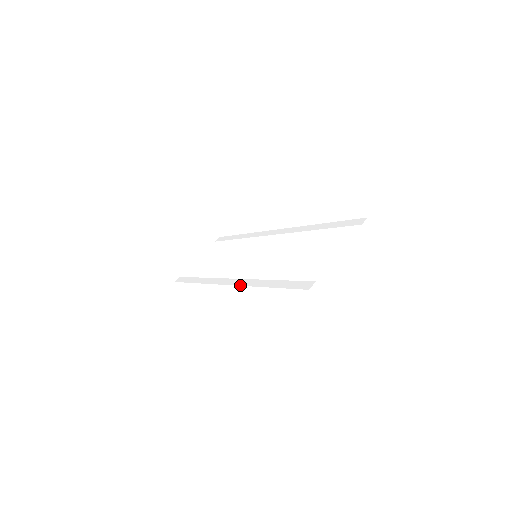
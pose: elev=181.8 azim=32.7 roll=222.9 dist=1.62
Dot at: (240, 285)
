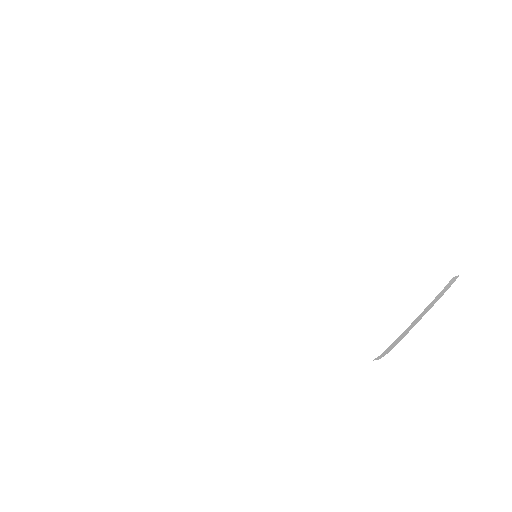
Dot at: (227, 300)
